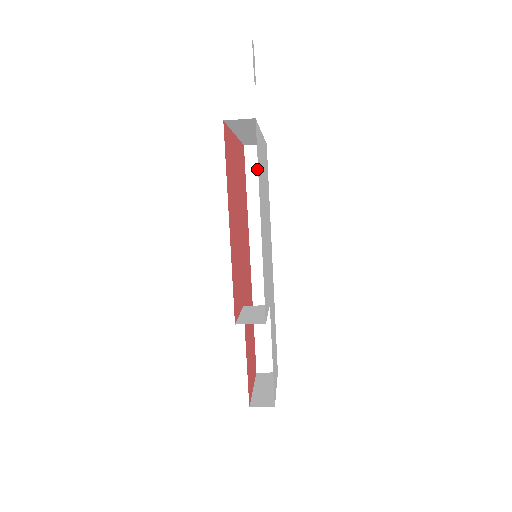
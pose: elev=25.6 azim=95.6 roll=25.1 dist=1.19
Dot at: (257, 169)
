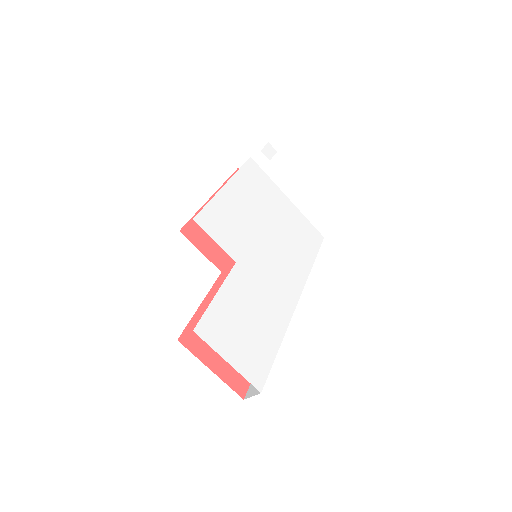
Dot at: occluded
